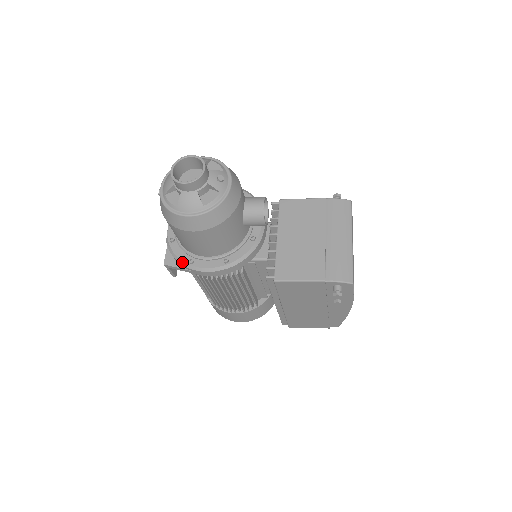
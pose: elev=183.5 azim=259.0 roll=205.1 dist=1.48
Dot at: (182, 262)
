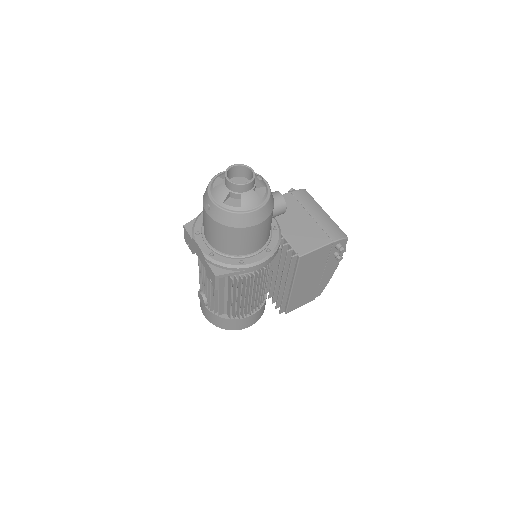
Dot at: (234, 266)
